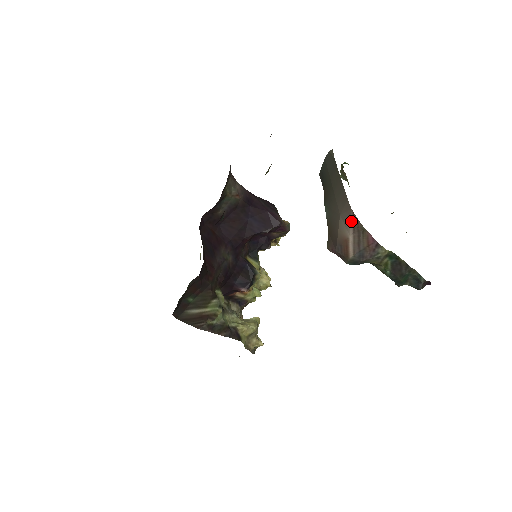
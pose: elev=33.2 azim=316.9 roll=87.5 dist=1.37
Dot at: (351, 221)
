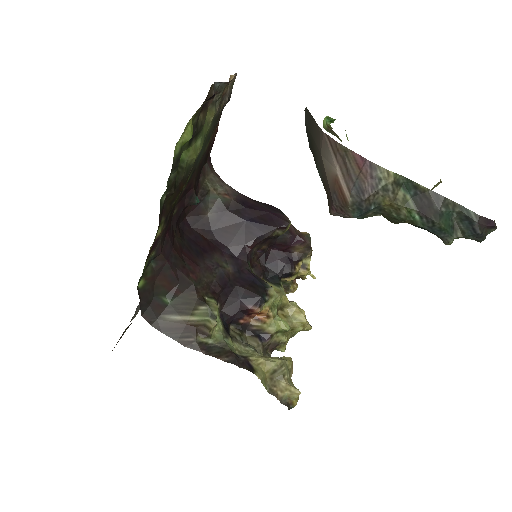
Dot at: (329, 148)
